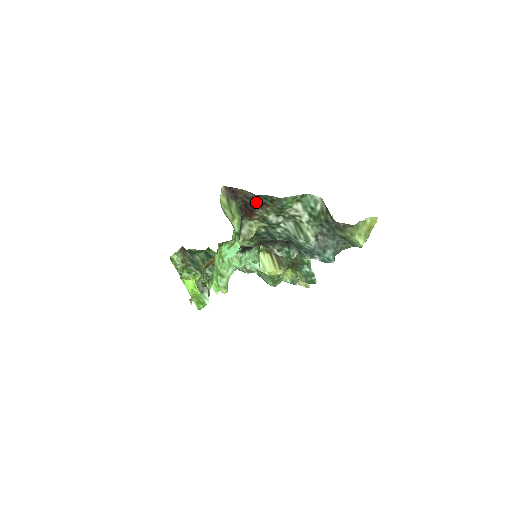
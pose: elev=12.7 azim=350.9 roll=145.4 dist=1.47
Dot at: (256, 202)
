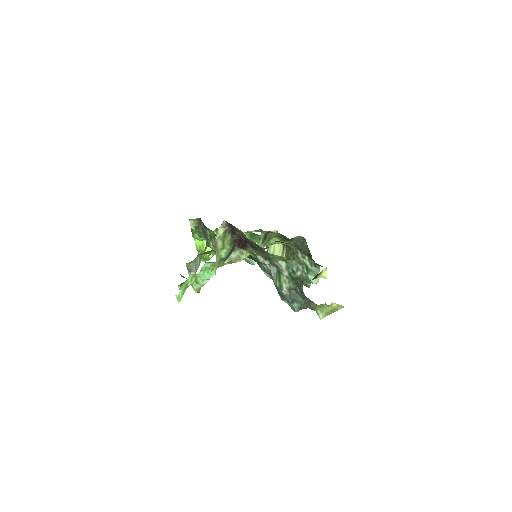
Dot at: (250, 243)
